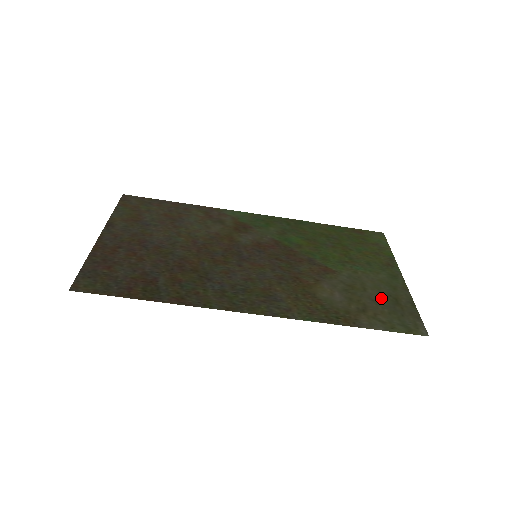
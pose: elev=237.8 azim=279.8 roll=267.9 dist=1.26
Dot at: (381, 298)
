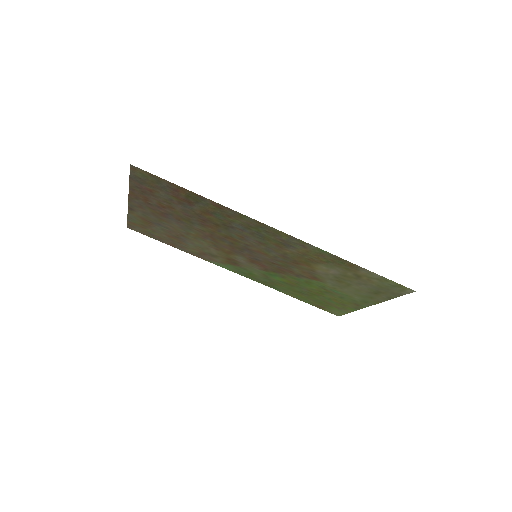
Dot at: (366, 288)
